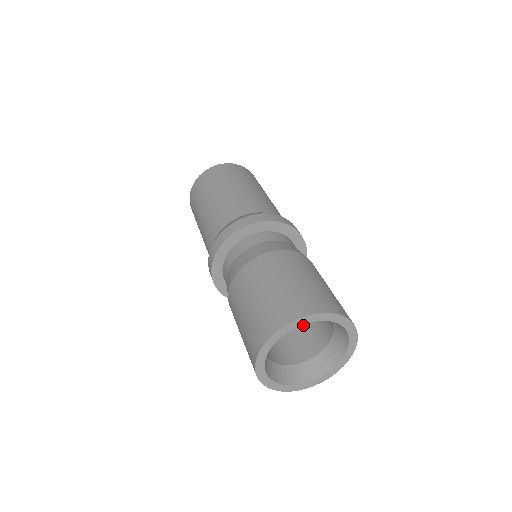
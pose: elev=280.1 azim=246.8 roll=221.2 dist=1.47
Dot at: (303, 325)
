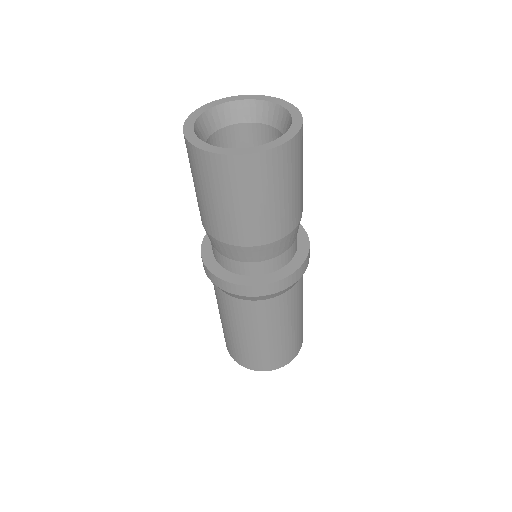
Dot at: occluded
